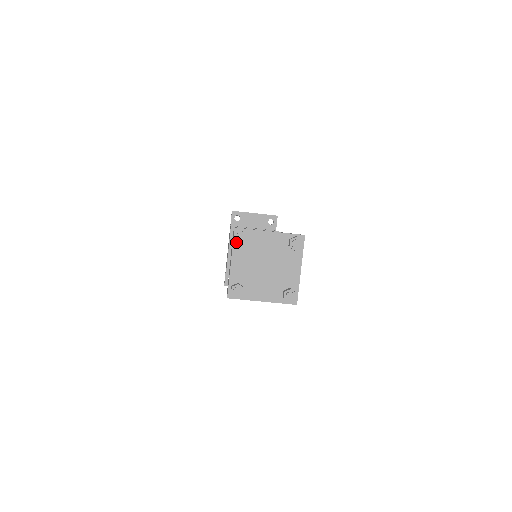
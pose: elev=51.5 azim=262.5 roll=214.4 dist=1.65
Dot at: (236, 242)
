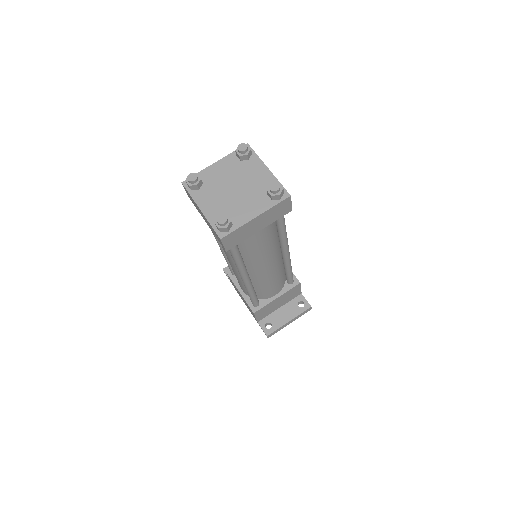
Dot at: (192, 191)
